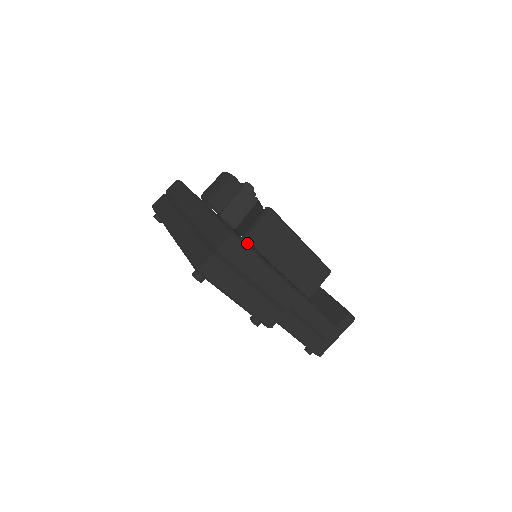
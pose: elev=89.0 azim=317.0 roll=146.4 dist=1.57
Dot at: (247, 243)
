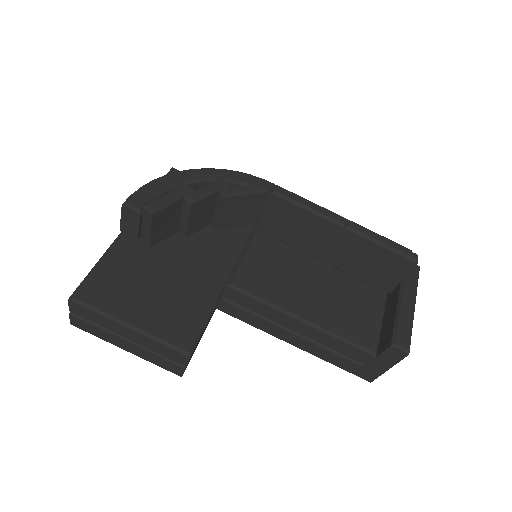
Dot at: (161, 276)
